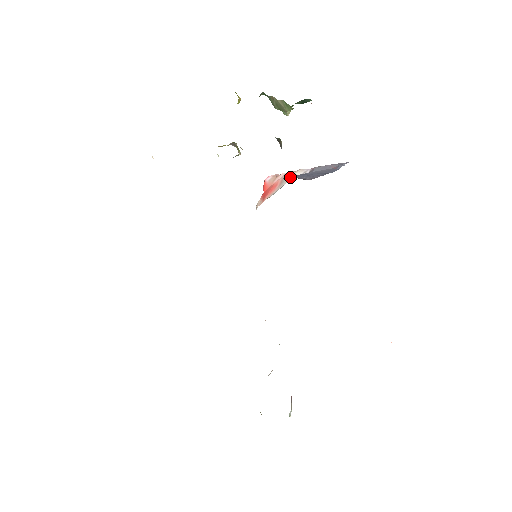
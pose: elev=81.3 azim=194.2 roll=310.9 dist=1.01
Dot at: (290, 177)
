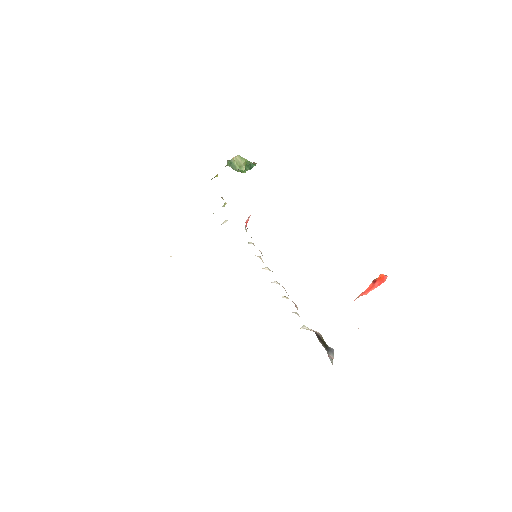
Dot at: occluded
